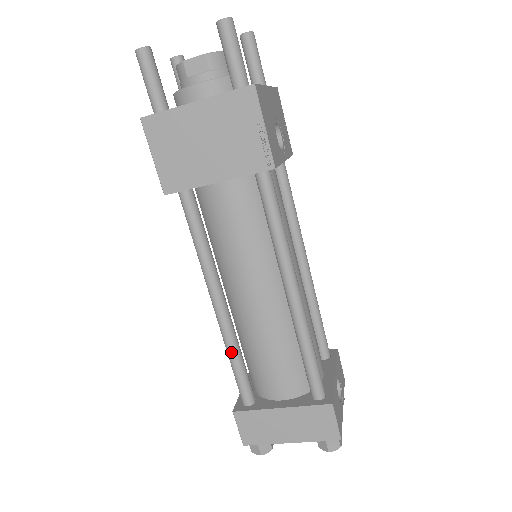
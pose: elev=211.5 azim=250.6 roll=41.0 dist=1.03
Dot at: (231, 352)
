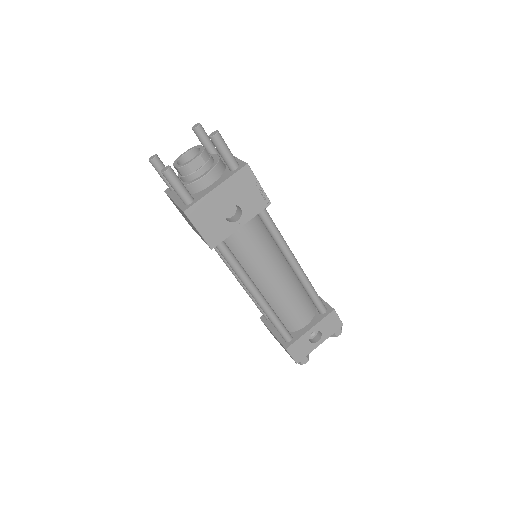
Dot at: (249, 296)
